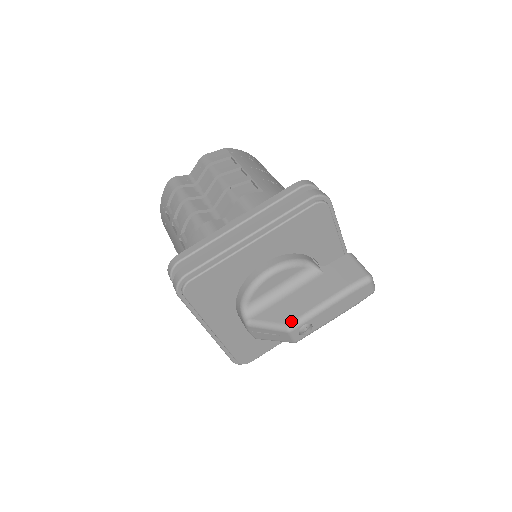
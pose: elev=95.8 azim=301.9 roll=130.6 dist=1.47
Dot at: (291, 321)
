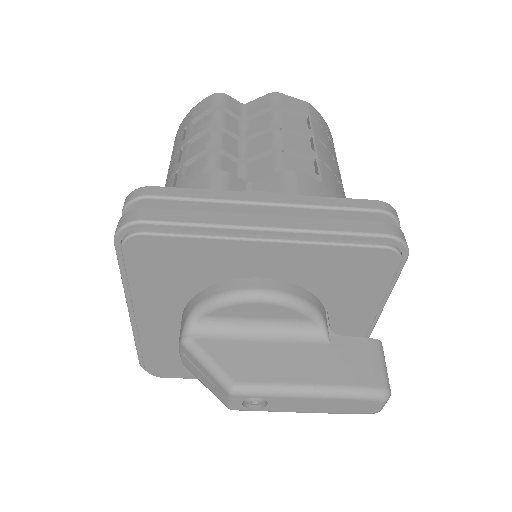
Dot at: (244, 381)
